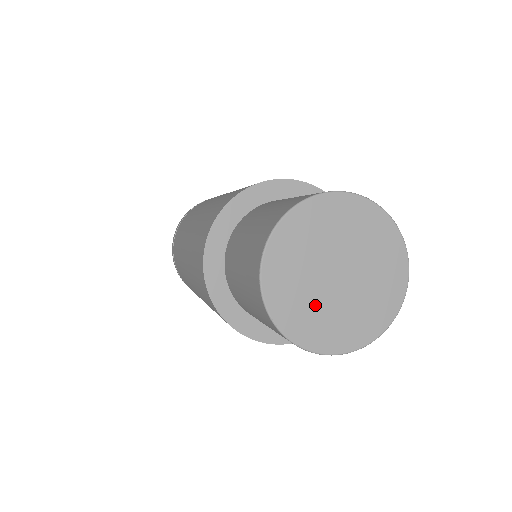
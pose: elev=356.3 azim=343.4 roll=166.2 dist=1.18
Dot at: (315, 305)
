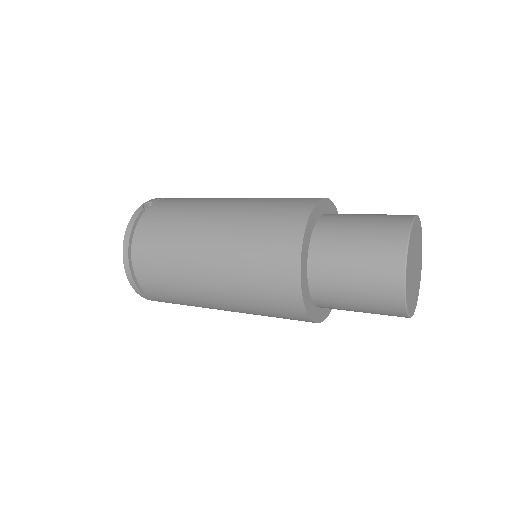
Dot at: (412, 290)
